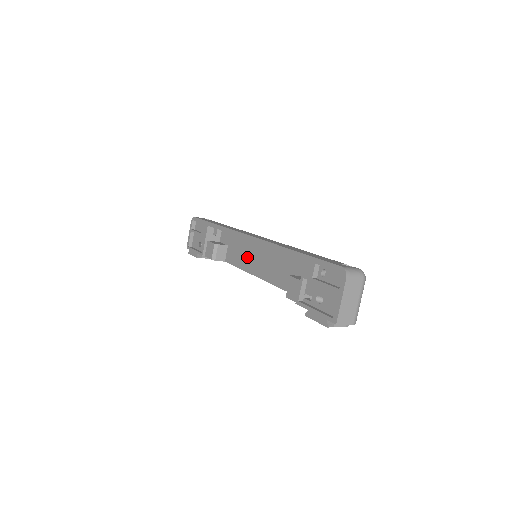
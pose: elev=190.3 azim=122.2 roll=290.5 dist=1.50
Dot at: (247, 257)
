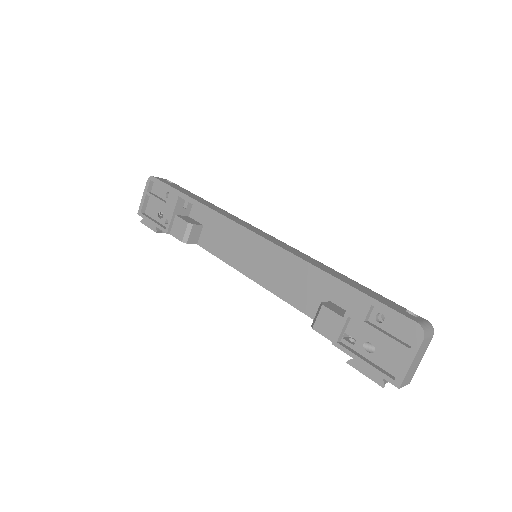
Dot at: (237, 250)
